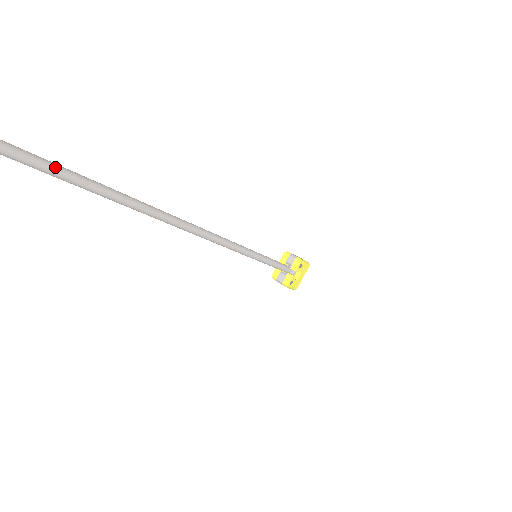
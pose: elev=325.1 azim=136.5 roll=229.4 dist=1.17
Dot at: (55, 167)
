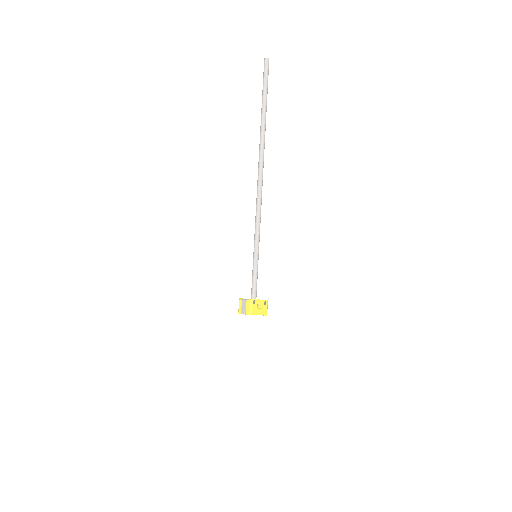
Dot at: occluded
